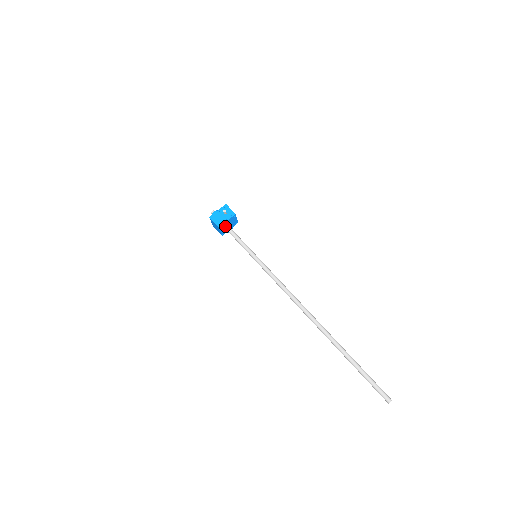
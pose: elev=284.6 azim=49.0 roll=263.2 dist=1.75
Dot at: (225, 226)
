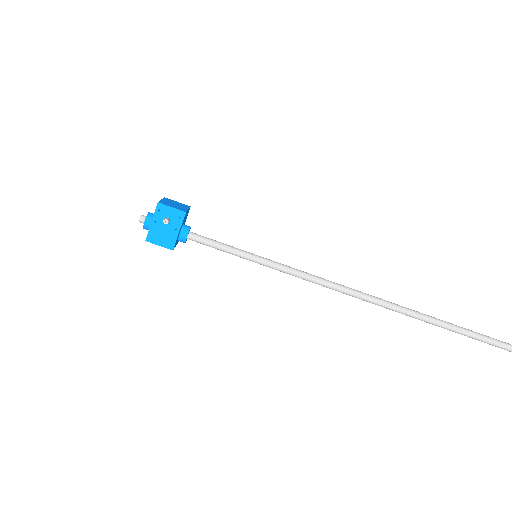
Dot at: (179, 237)
